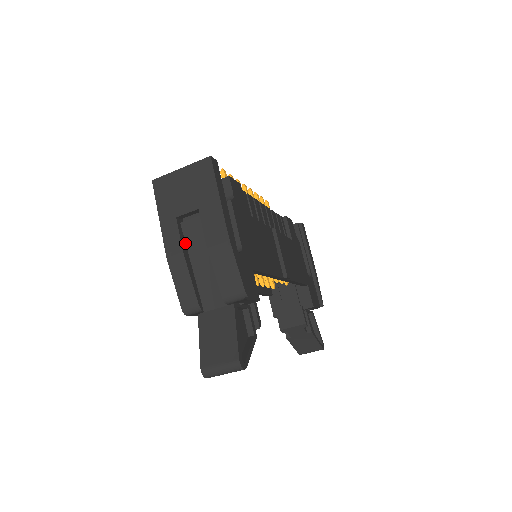
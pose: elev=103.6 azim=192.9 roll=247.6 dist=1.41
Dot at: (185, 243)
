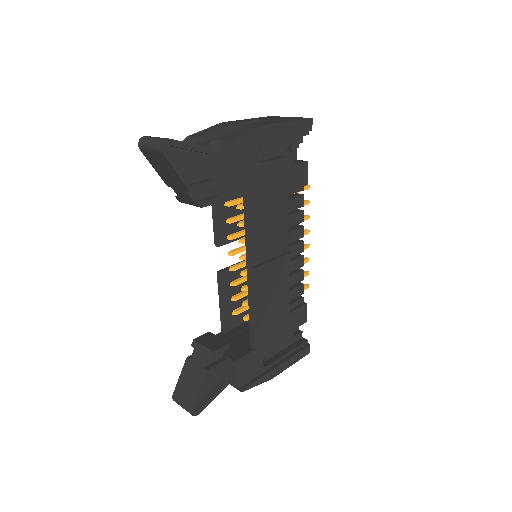
Dot at: occluded
